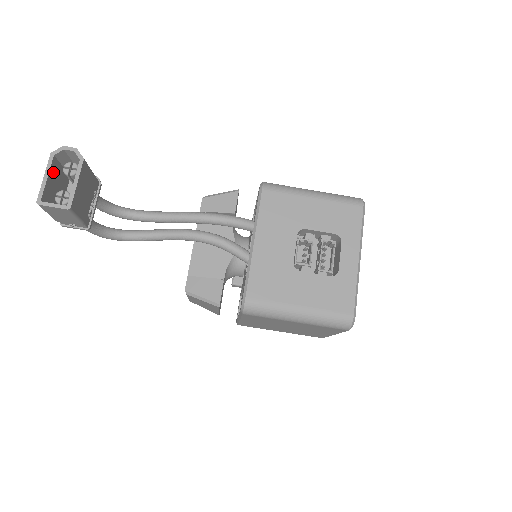
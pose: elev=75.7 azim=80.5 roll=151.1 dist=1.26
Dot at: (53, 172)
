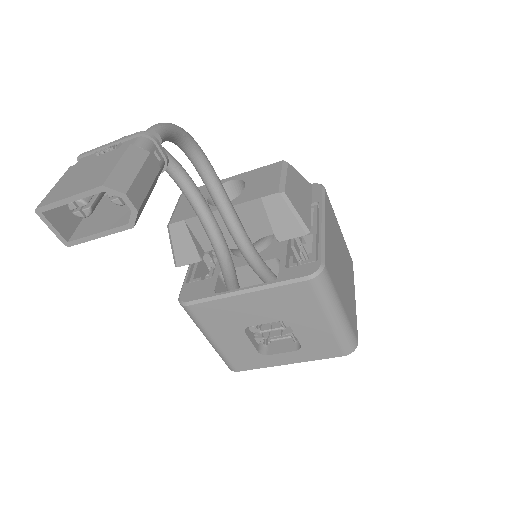
Dot at: occluded
